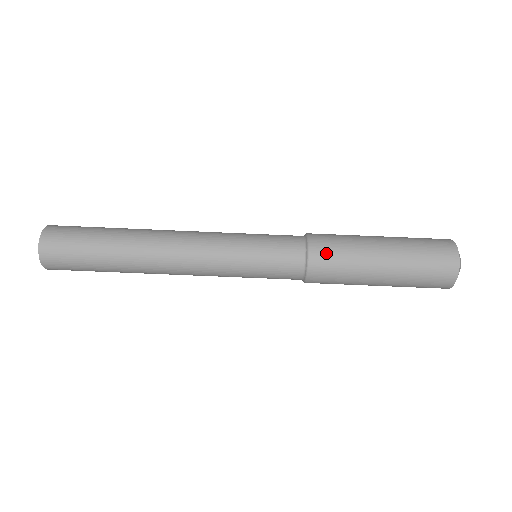
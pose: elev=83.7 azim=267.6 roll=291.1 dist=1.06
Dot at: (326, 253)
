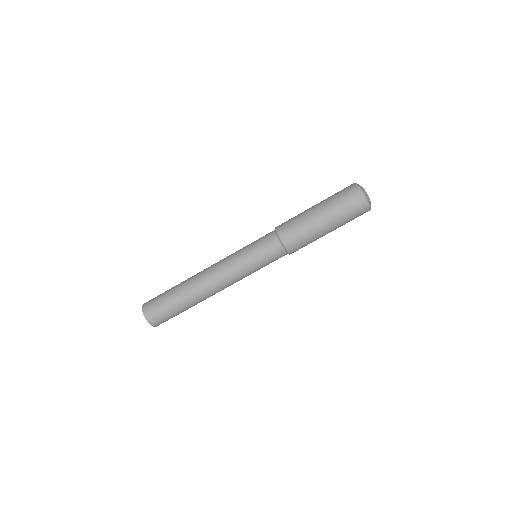
Dot at: (290, 235)
